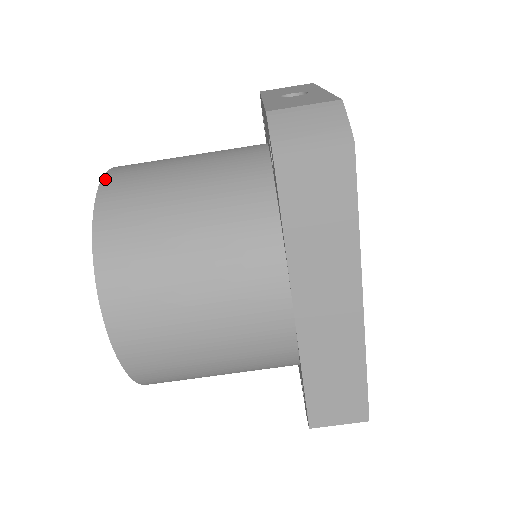
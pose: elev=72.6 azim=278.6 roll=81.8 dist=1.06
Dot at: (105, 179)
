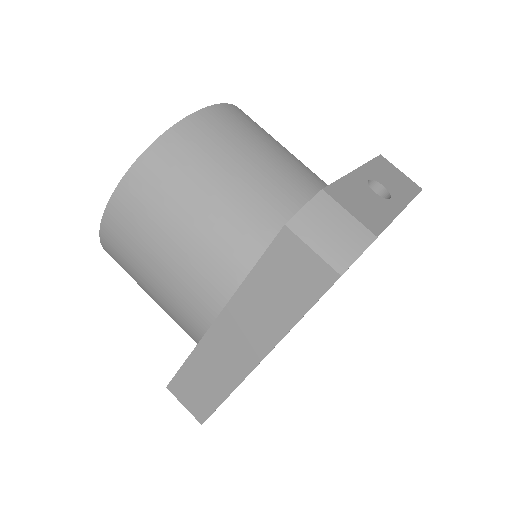
Dot at: (206, 110)
